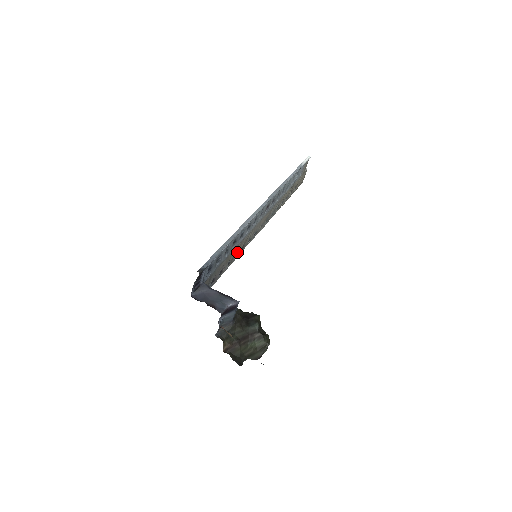
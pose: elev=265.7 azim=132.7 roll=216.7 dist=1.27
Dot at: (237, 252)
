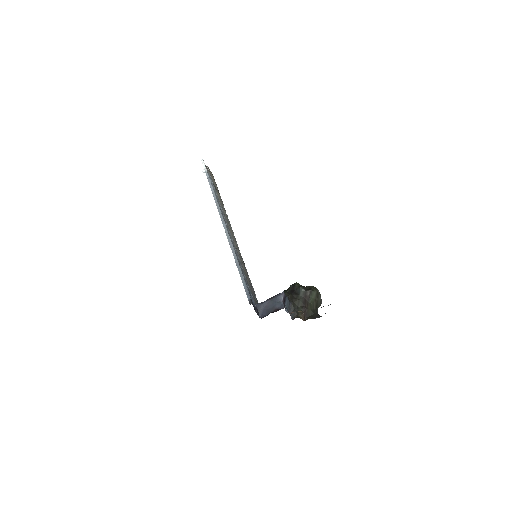
Dot at: occluded
